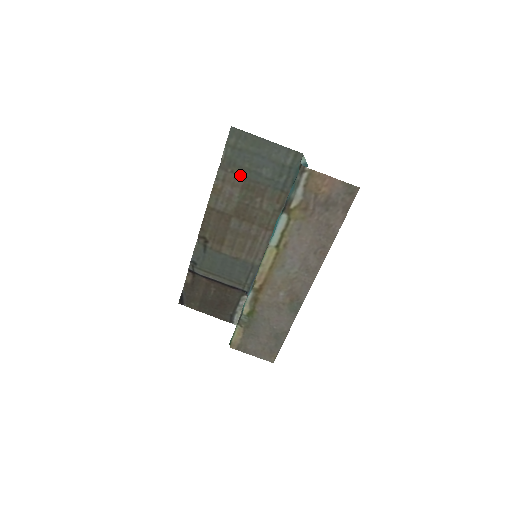
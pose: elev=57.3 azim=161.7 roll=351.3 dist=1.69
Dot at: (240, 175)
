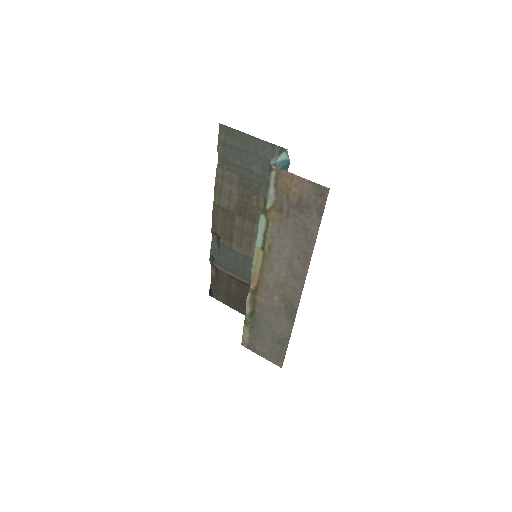
Dot at: (235, 172)
